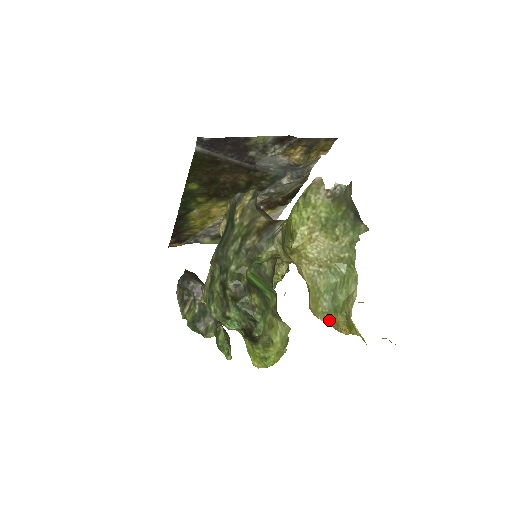
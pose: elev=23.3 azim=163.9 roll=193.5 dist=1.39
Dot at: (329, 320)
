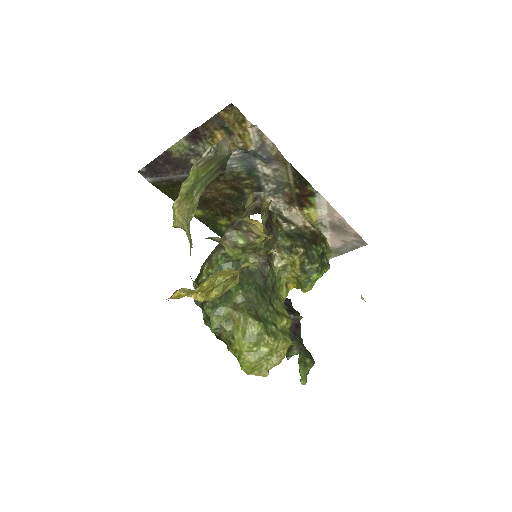
Dot at: occluded
